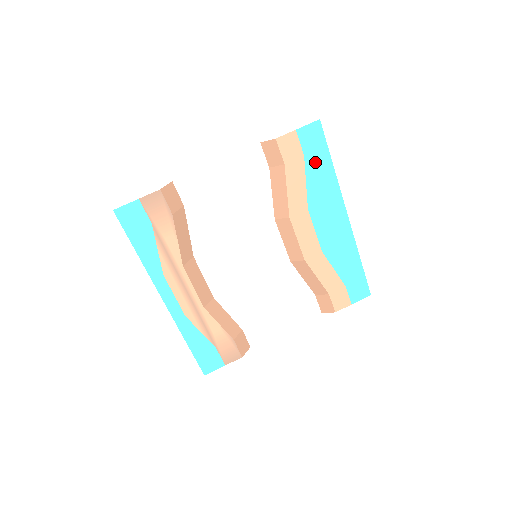
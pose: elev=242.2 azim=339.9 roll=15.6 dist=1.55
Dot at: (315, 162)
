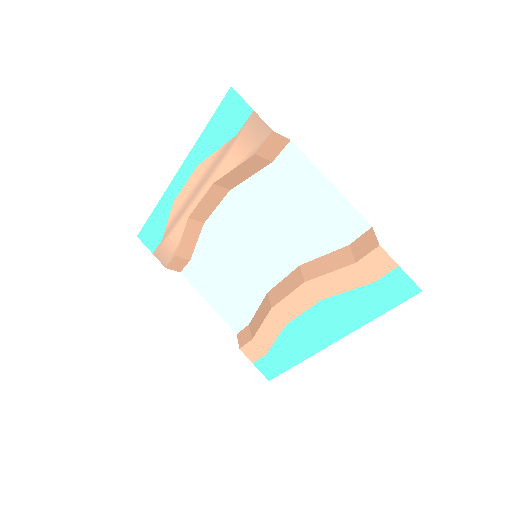
Dot at: (373, 296)
